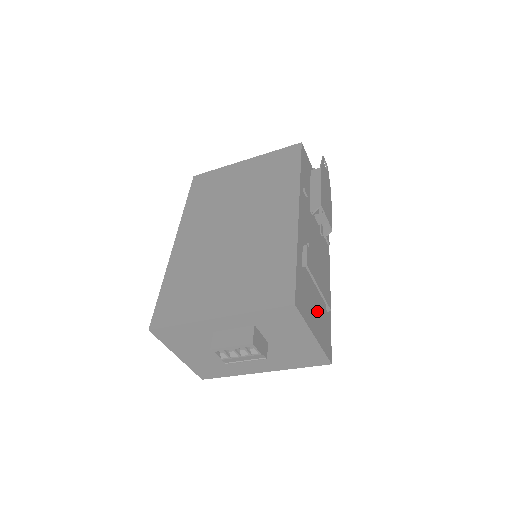
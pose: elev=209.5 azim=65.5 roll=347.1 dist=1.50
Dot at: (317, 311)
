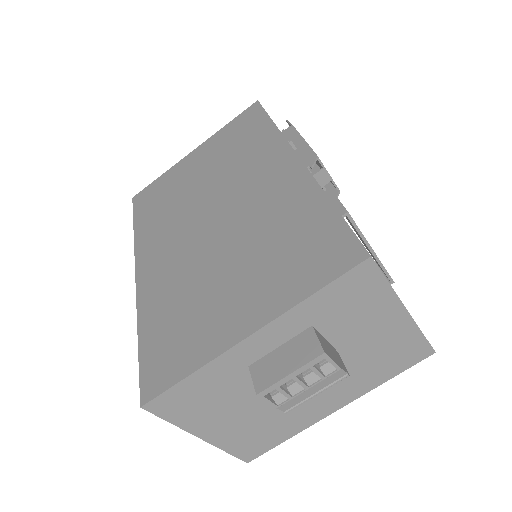
Dot at: occluded
